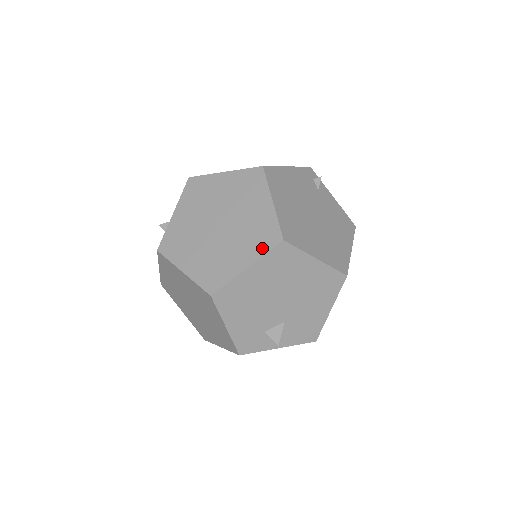
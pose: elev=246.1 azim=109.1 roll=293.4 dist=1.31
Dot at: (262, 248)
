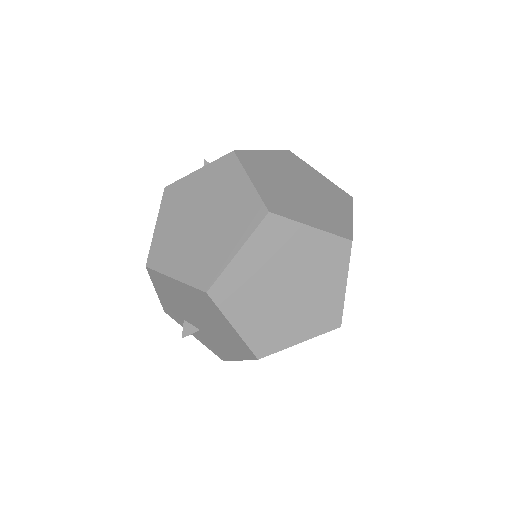
Dot at: (194, 278)
